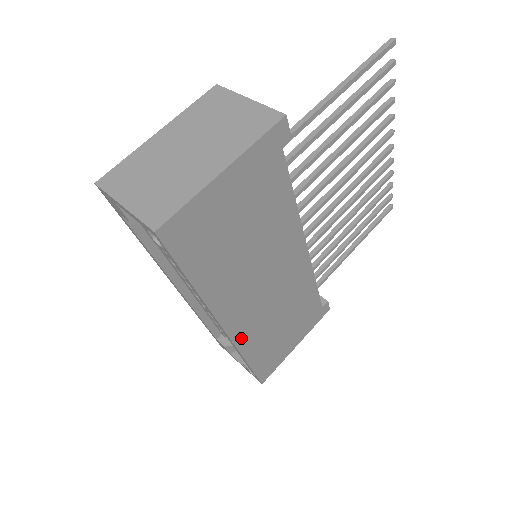
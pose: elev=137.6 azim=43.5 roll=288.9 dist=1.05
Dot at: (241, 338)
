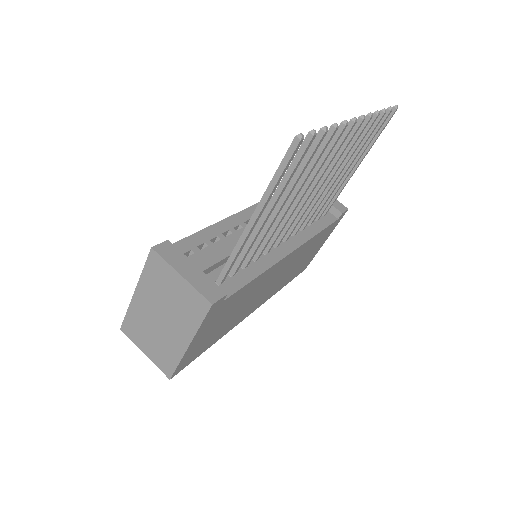
Dot at: (268, 298)
